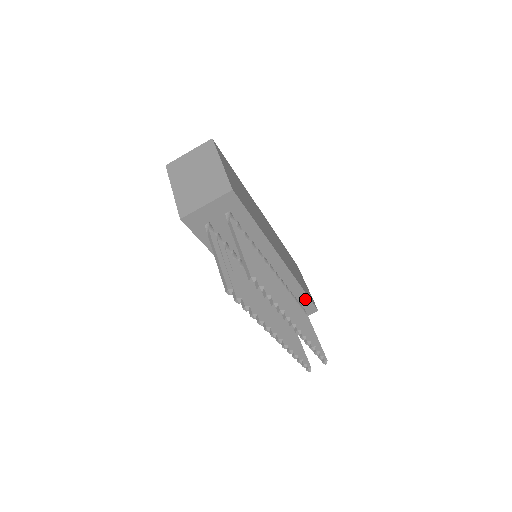
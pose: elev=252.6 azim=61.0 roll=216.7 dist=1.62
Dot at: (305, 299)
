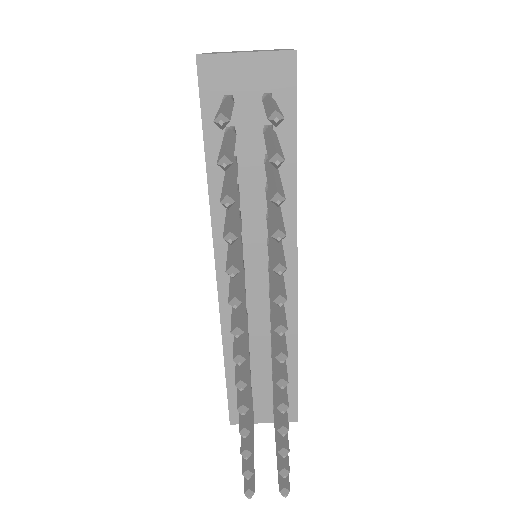
Dot at: (291, 380)
